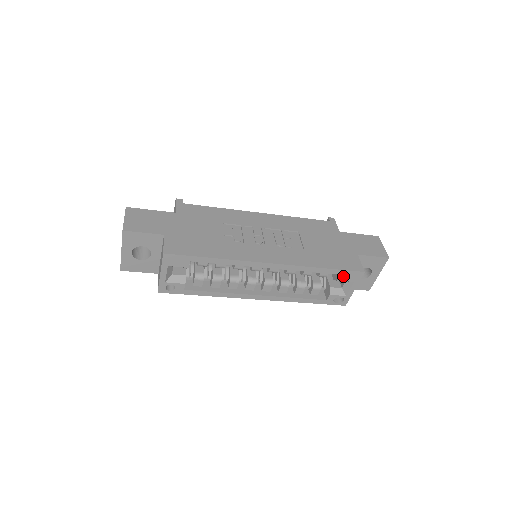
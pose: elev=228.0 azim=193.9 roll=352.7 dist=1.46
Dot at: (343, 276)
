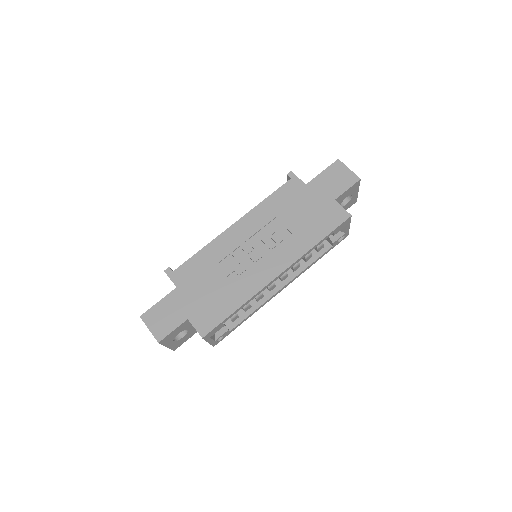
Dot at: (336, 231)
